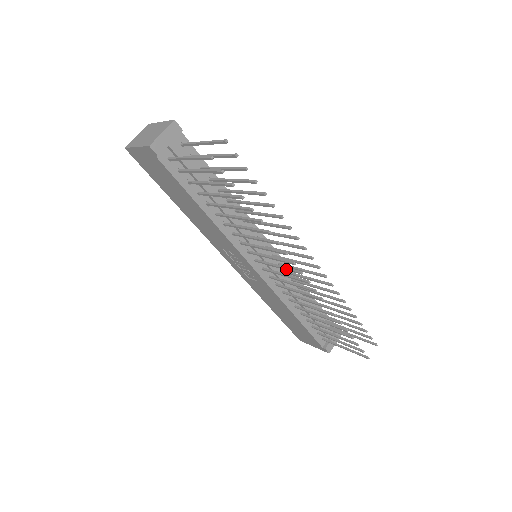
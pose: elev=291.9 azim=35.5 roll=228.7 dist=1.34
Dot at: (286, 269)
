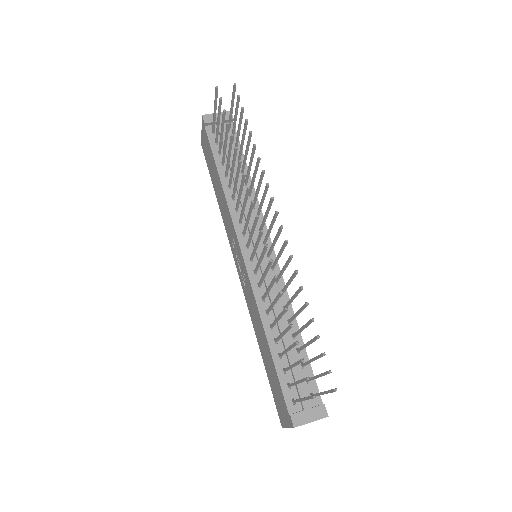
Dot at: (253, 225)
